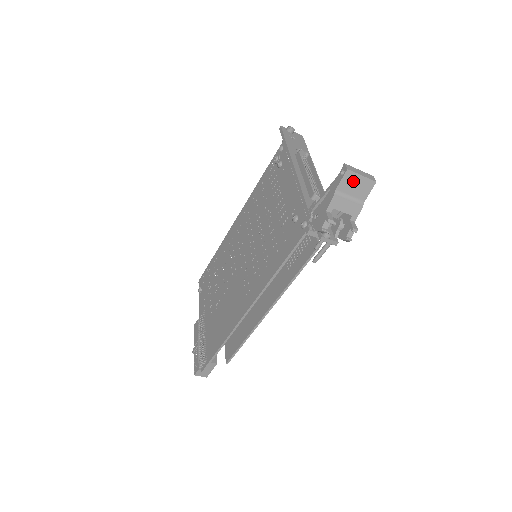
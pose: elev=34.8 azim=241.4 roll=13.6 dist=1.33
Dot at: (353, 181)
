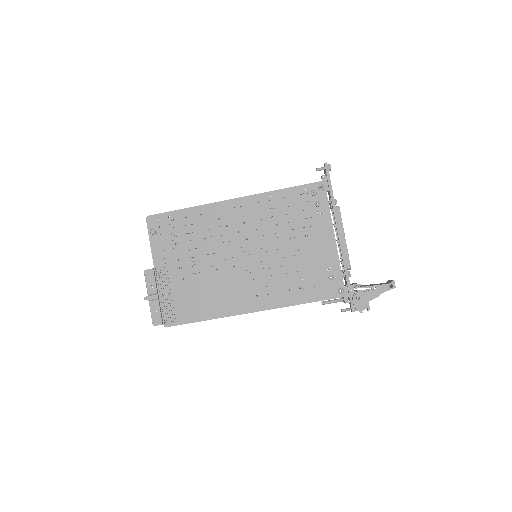
Dot at: occluded
